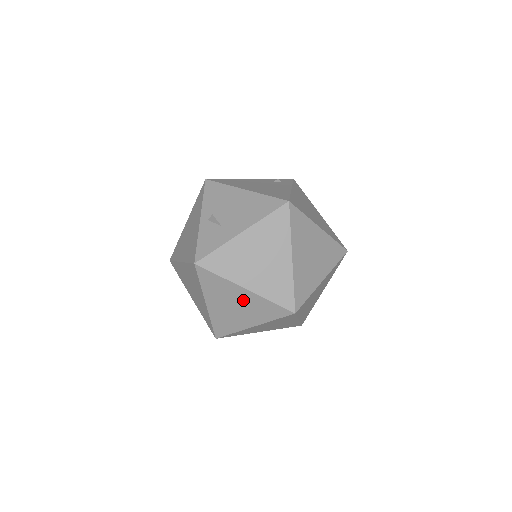
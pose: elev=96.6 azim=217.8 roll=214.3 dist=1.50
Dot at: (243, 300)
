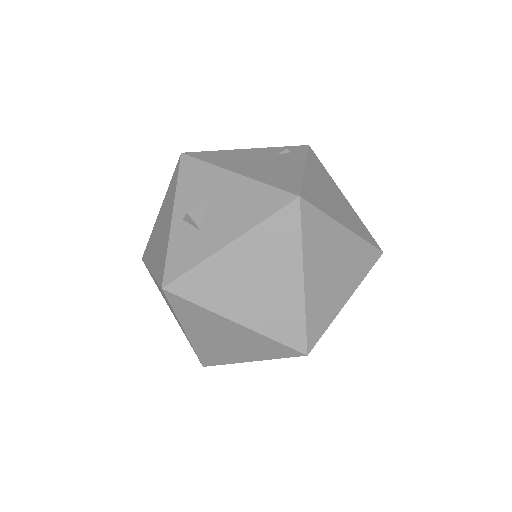
Dot at: (234, 334)
